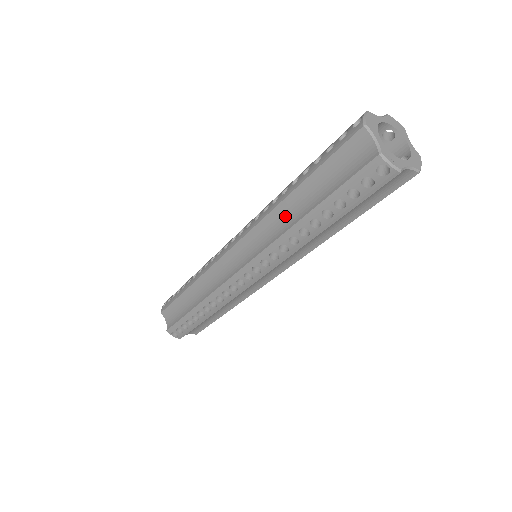
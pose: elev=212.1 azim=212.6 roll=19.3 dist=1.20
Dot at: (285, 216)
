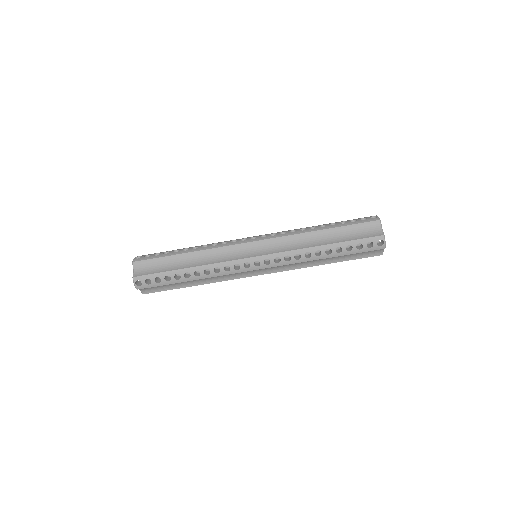
Dot at: (309, 240)
